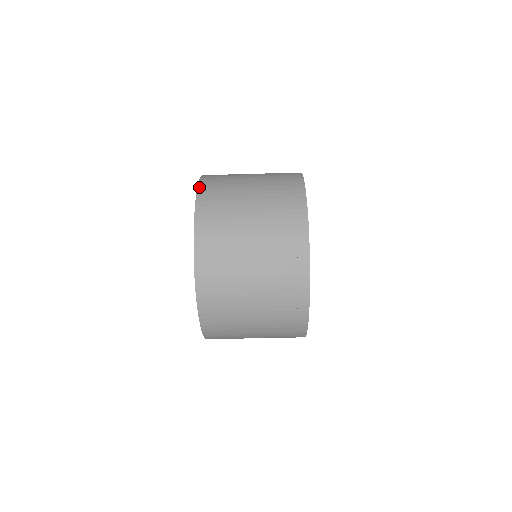
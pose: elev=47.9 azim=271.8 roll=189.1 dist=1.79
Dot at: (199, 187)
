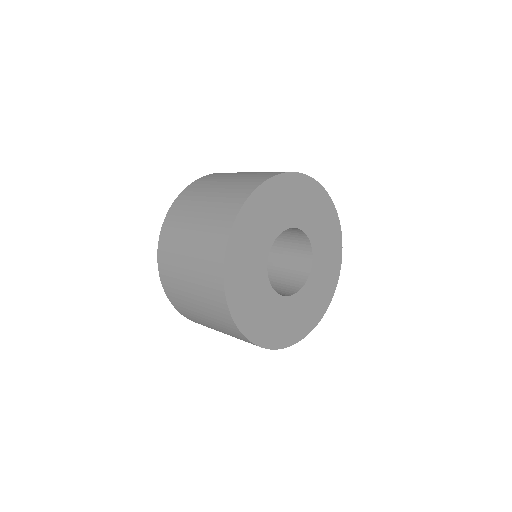
Dot at: (166, 294)
